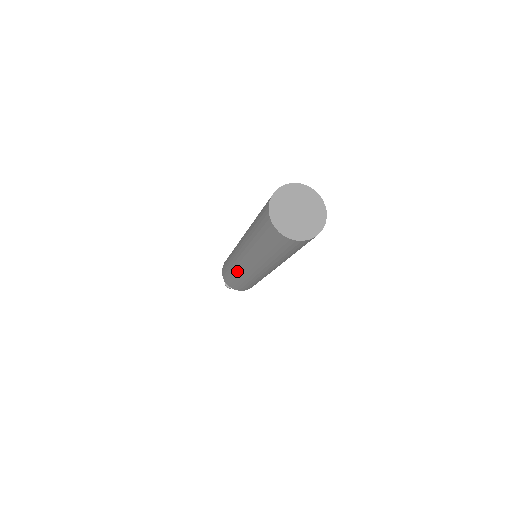
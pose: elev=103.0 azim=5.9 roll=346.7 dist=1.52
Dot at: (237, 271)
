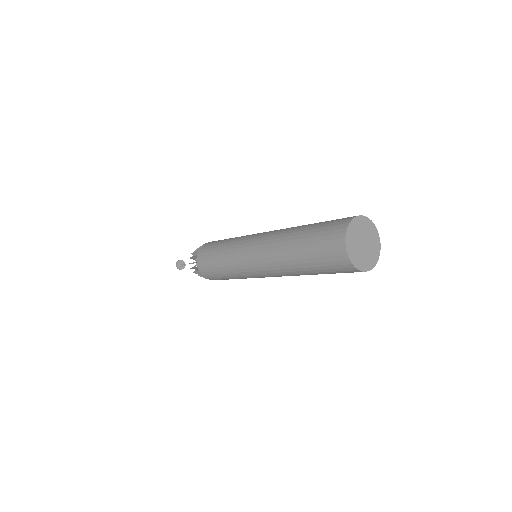
Dot at: (241, 275)
